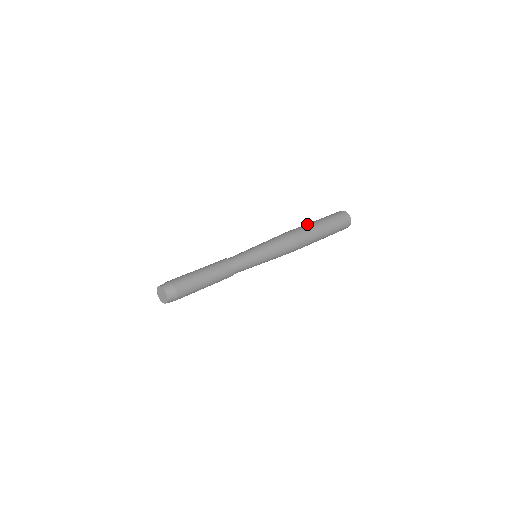
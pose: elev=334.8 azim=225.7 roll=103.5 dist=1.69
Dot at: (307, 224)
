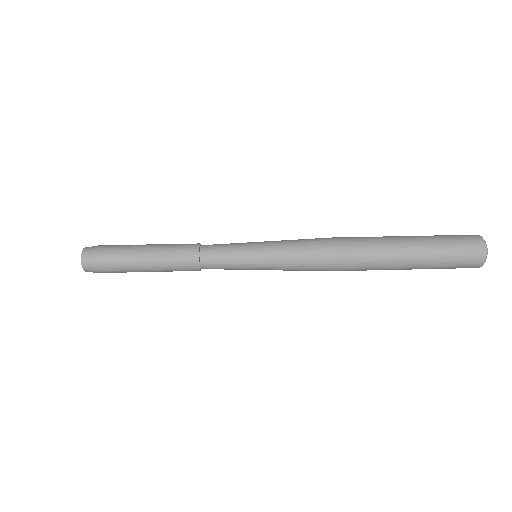
Dot at: occluded
